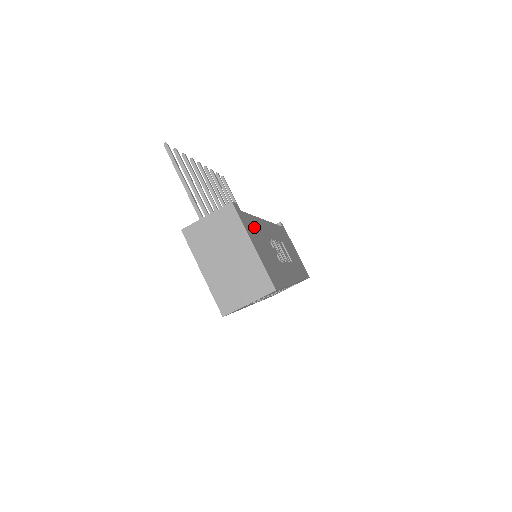
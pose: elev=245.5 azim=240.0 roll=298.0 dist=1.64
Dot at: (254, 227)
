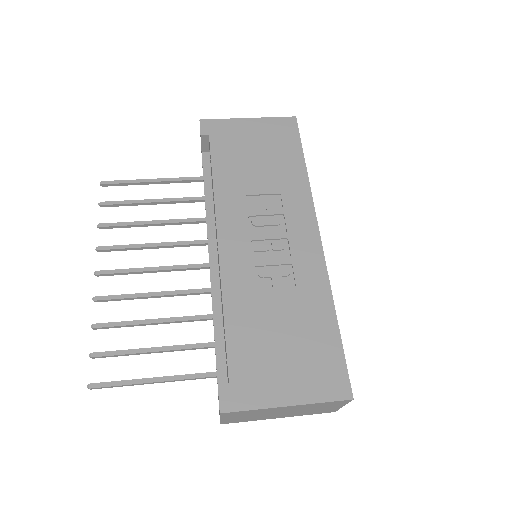
Dot at: (248, 347)
